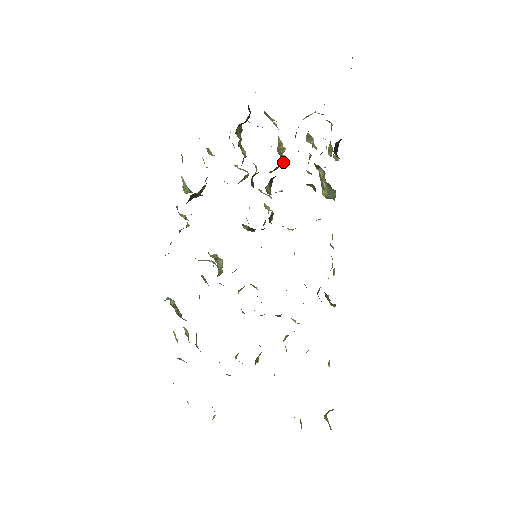
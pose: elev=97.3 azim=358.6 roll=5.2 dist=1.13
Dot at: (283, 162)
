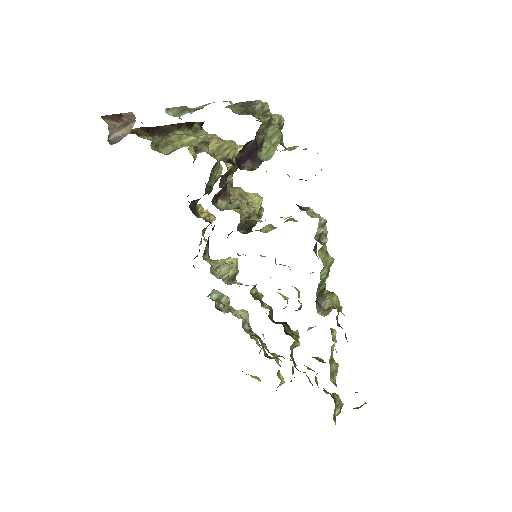
Dot at: occluded
